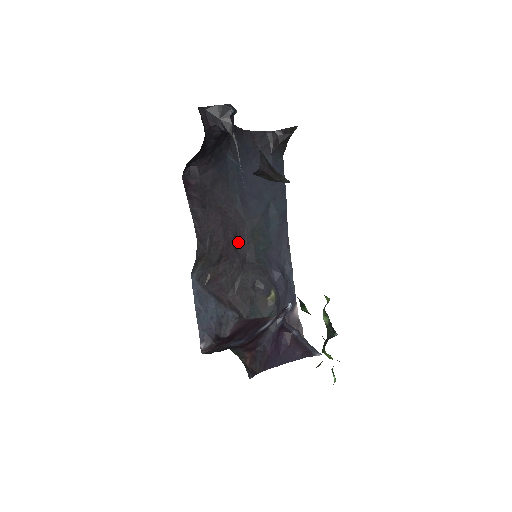
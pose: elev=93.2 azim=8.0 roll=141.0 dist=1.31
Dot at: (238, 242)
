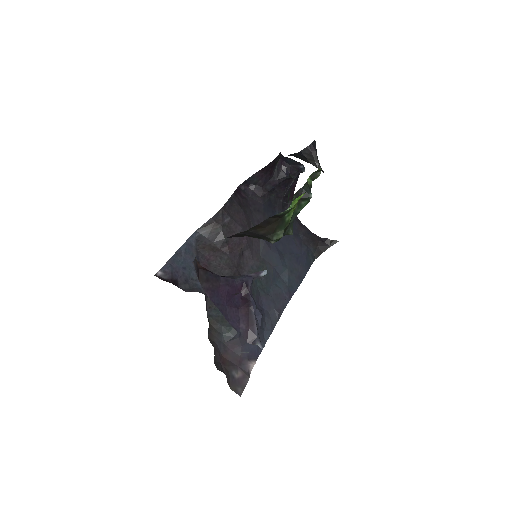
Dot at: (245, 256)
